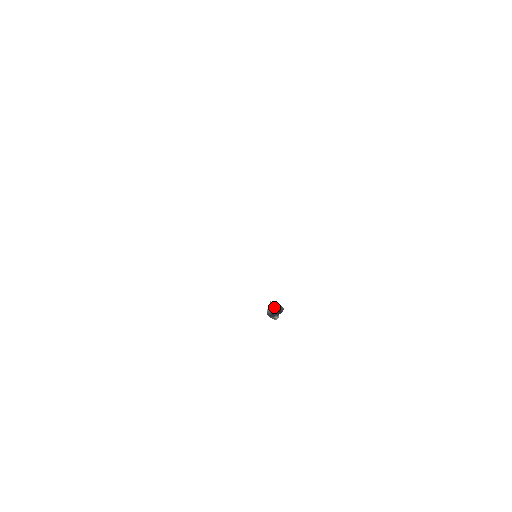
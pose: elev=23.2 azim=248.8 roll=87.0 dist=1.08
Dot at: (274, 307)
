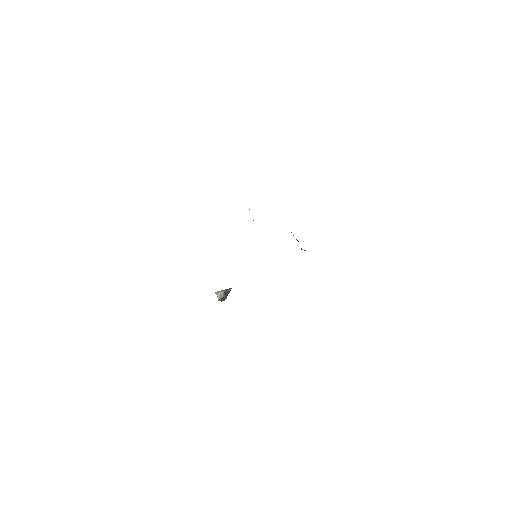
Dot at: (221, 293)
